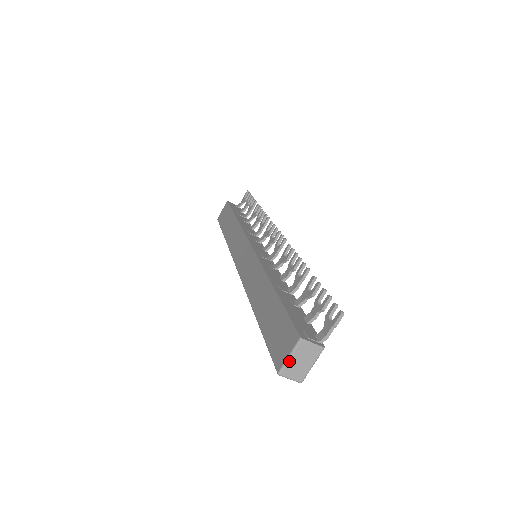
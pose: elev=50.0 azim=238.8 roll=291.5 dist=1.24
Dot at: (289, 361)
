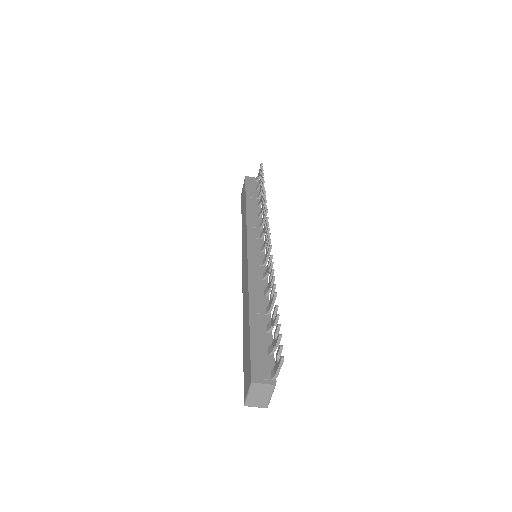
Dot at: (249, 397)
